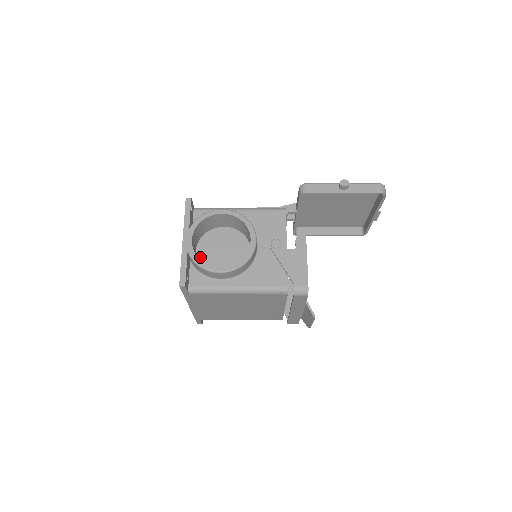
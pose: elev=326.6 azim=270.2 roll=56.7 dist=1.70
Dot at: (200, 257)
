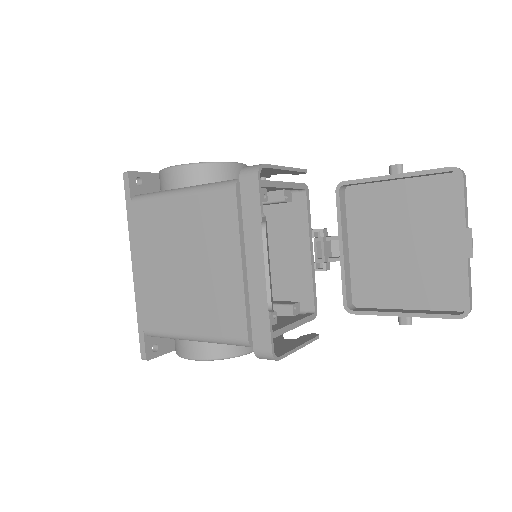
Dot at: occluded
